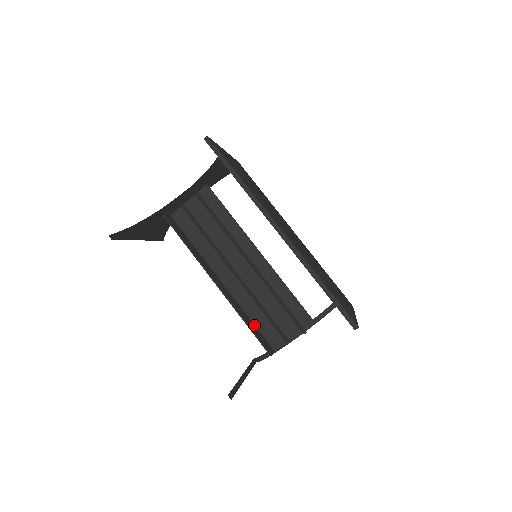
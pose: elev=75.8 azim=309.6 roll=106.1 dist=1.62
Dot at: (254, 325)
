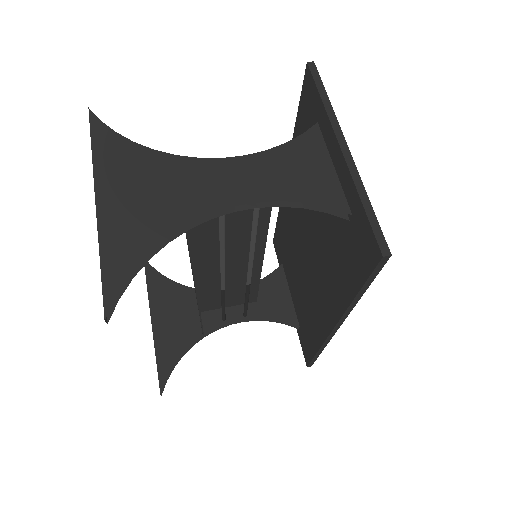
Dot at: occluded
